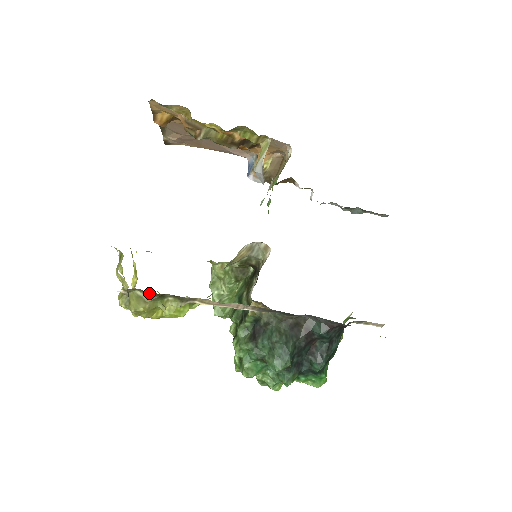
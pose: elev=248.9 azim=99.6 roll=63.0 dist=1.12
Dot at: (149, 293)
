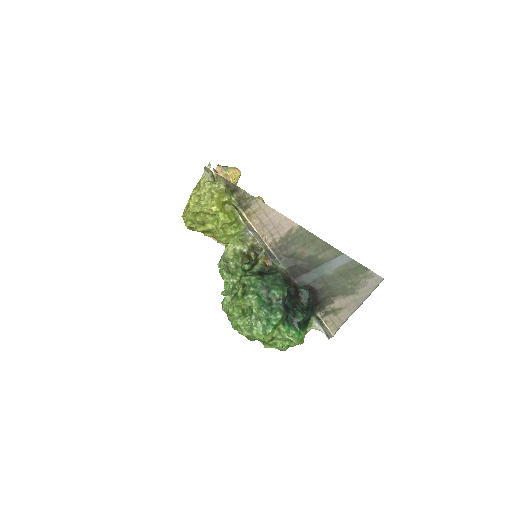
Dot at: (229, 182)
